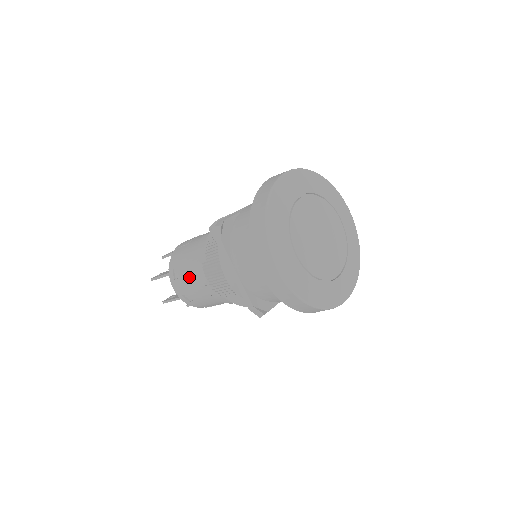
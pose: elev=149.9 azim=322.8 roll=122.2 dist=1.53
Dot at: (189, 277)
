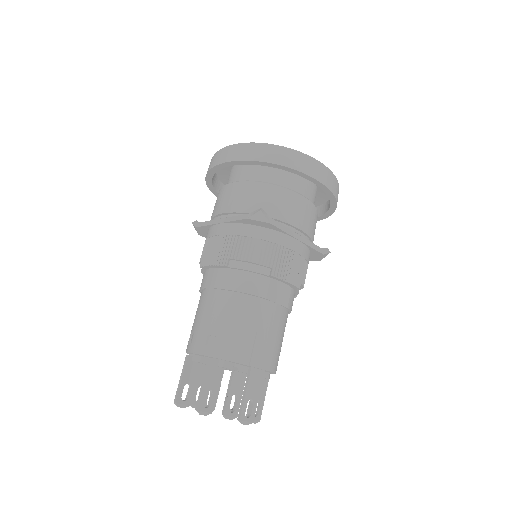
Dot at: (201, 311)
